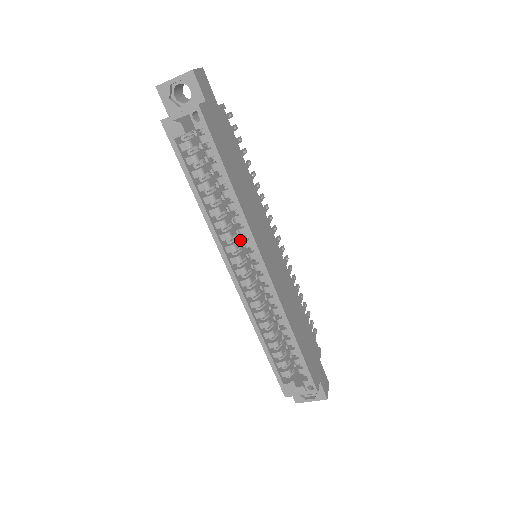
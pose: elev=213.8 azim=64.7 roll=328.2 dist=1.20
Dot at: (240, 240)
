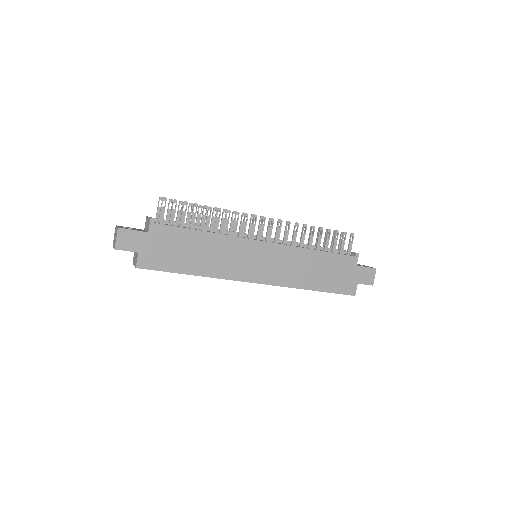
Dot at: occluded
